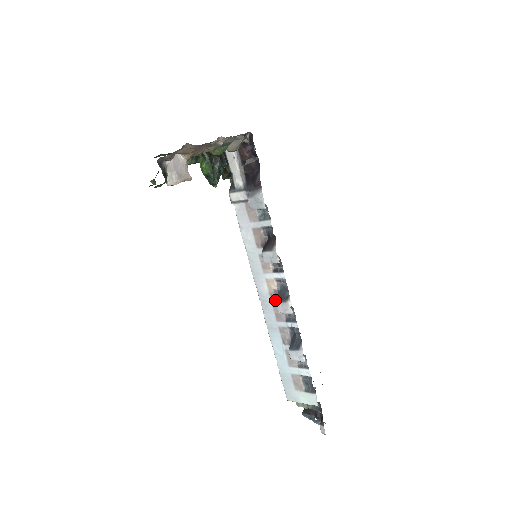
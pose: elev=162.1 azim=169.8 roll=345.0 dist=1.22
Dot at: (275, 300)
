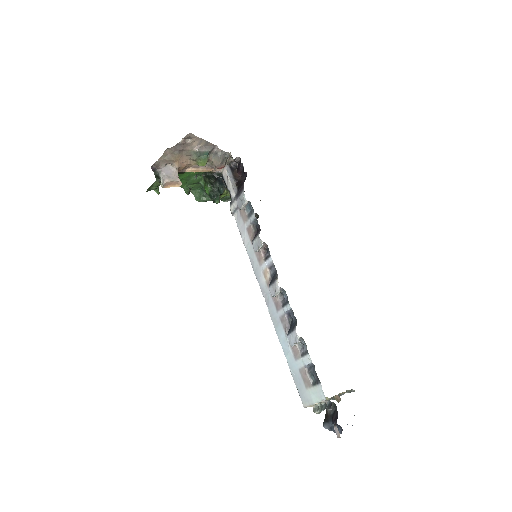
Dot at: occluded
